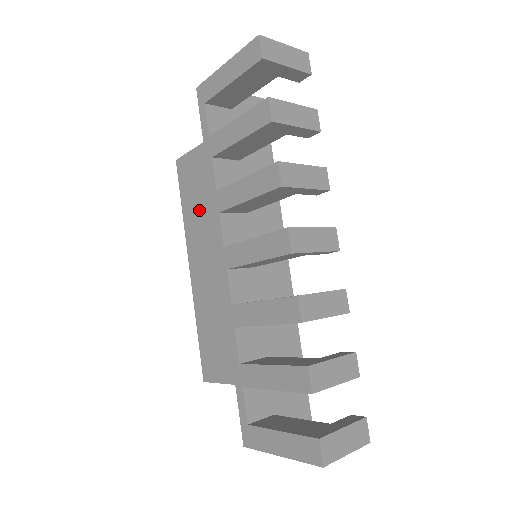
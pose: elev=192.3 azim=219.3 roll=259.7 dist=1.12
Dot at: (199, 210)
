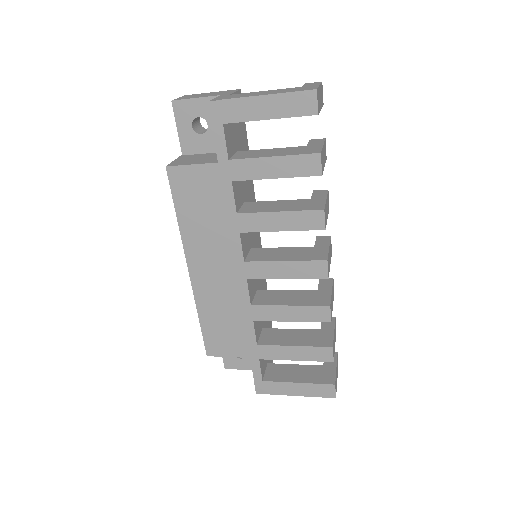
Dot at: (207, 224)
